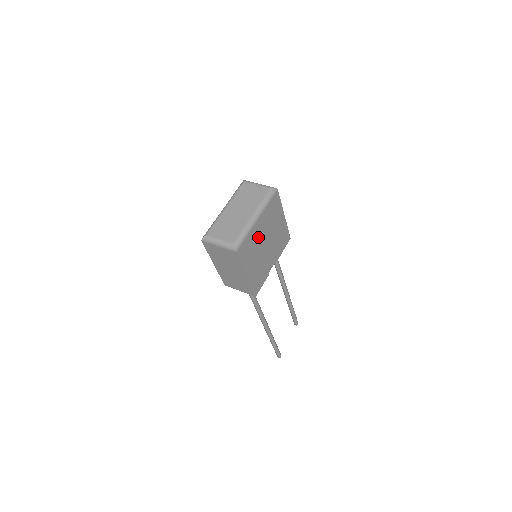
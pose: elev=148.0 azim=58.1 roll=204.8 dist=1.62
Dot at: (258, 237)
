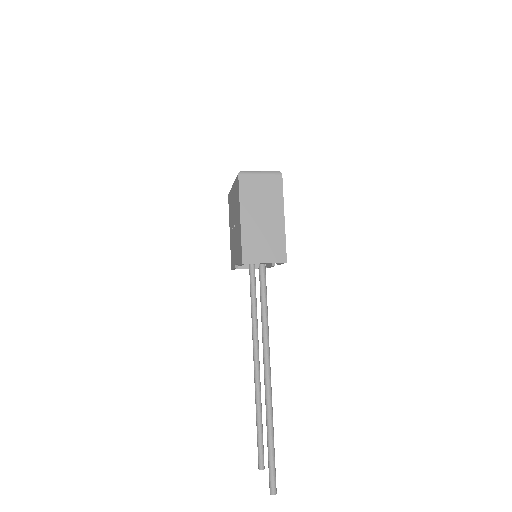
Dot at: occluded
